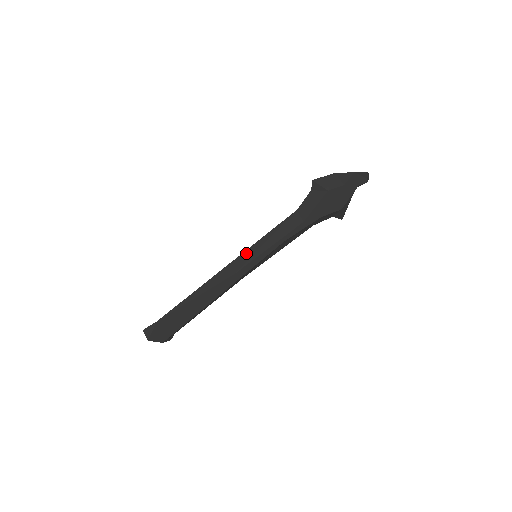
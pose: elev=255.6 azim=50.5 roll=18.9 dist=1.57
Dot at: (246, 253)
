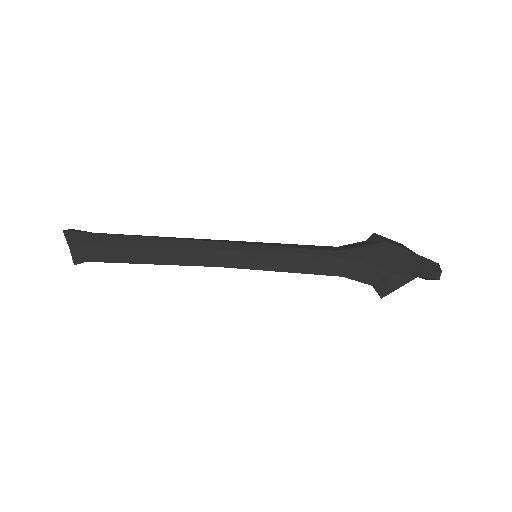
Dot at: (250, 242)
